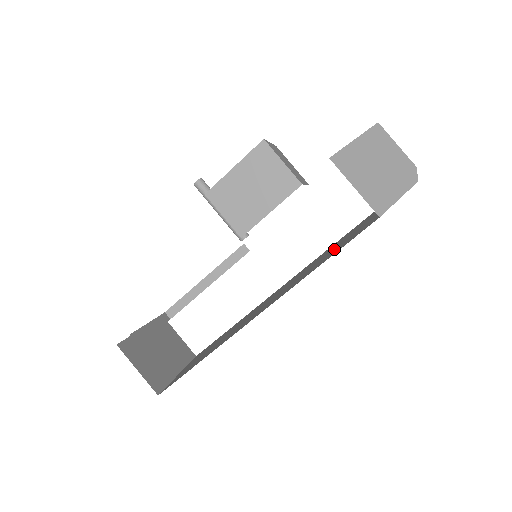
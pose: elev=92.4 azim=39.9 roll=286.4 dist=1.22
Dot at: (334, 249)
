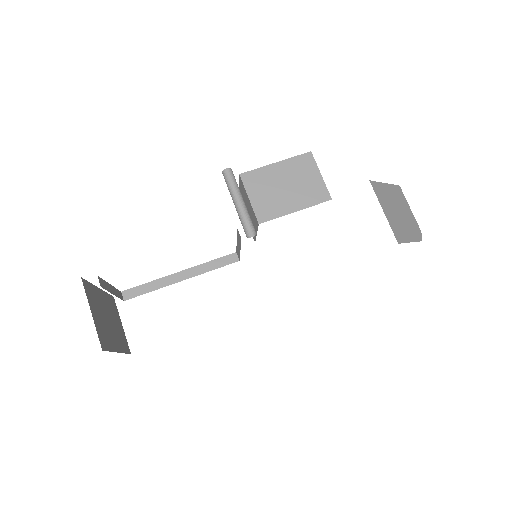
Dot at: occluded
